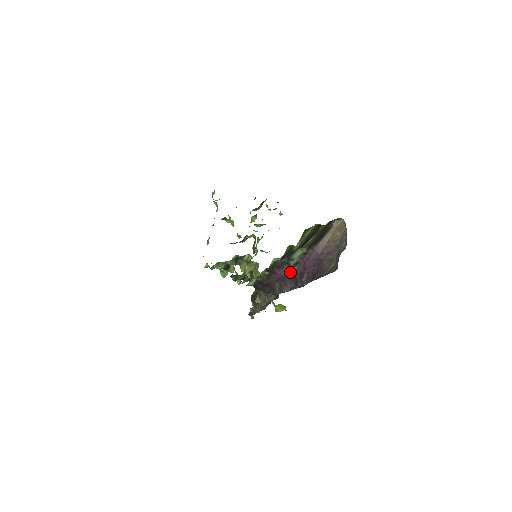
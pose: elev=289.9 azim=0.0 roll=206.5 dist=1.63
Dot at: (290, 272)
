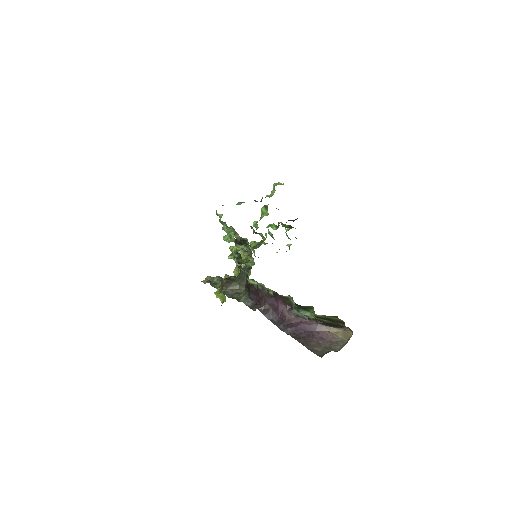
Dot at: (286, 313)
